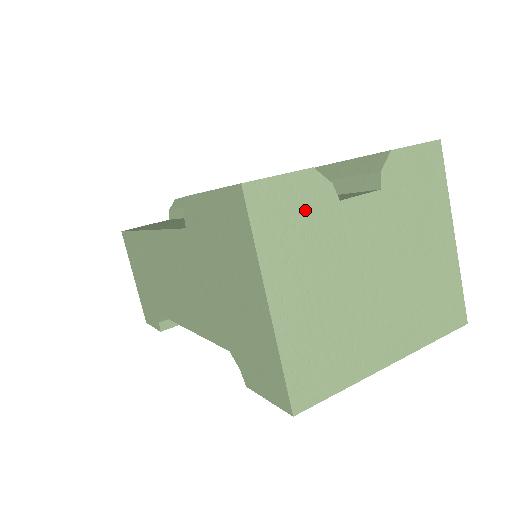
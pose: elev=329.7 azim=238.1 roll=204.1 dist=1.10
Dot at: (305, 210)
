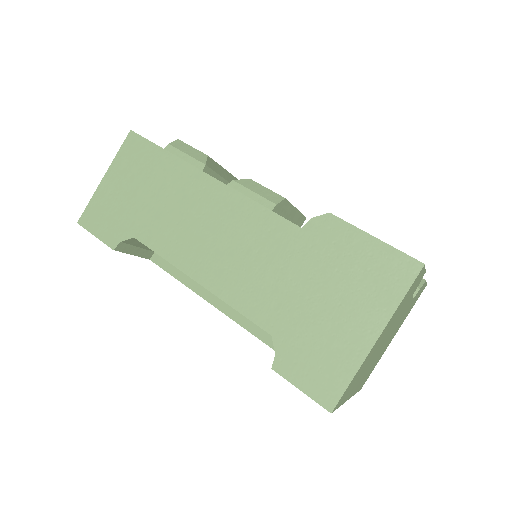
Dot at: (411, 293)
